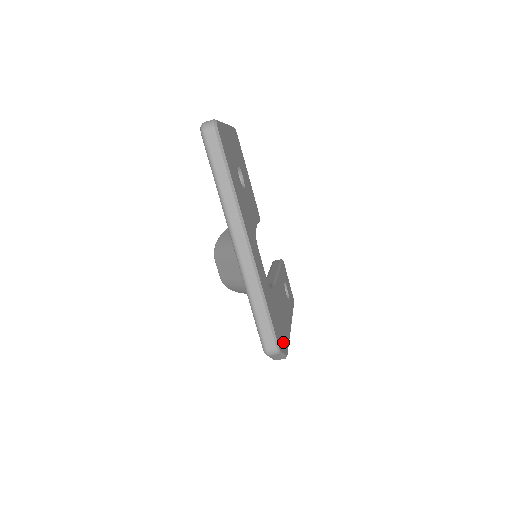
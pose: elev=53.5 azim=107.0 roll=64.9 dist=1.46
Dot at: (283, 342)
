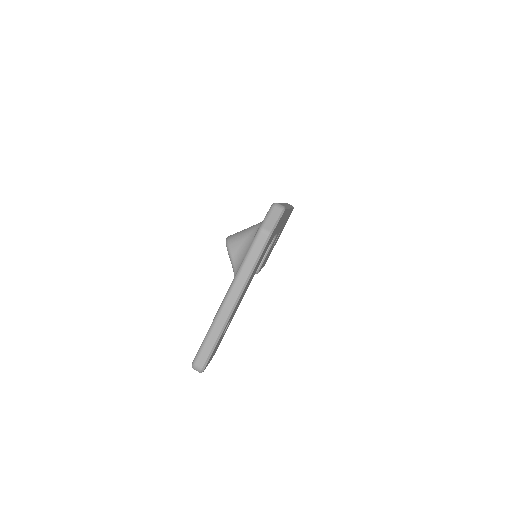
Dot at: (272, 234)
